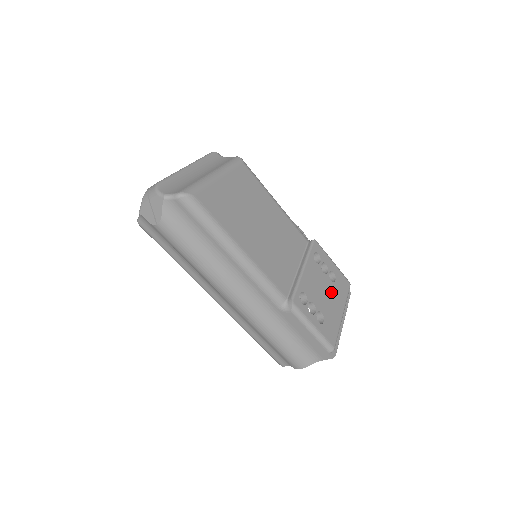
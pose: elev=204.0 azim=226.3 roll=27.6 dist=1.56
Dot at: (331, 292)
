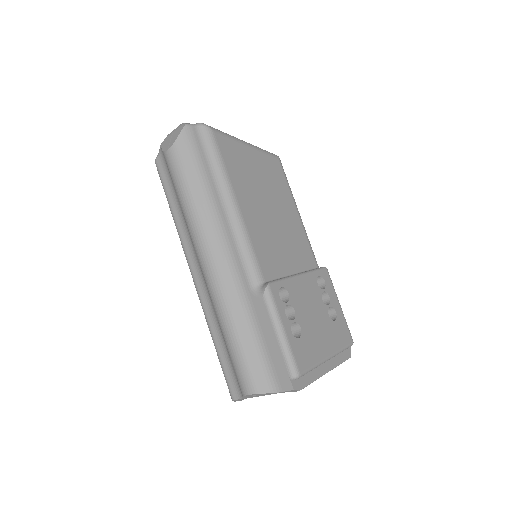
Dot at: (323, 324)
